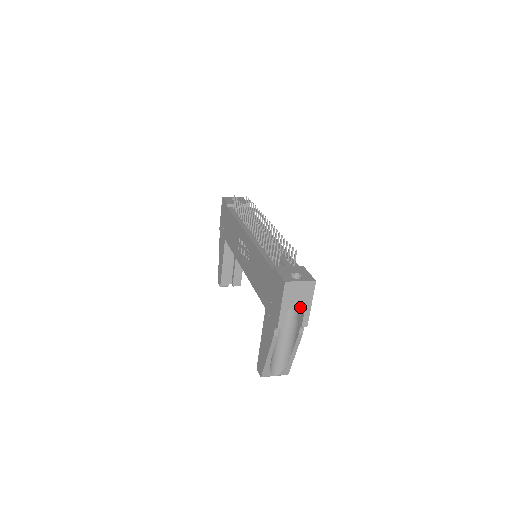
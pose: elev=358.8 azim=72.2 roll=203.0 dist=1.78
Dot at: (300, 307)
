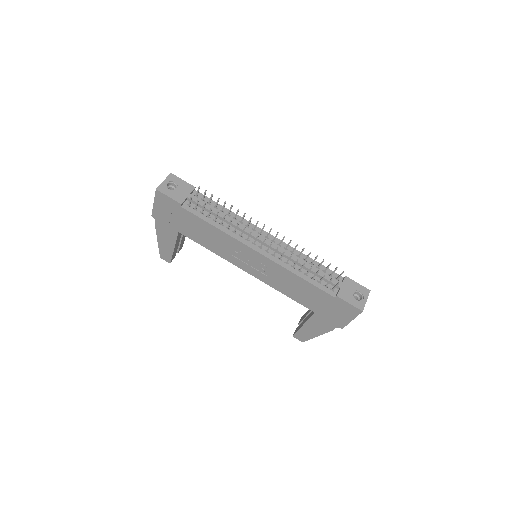
Dot at: occluded
